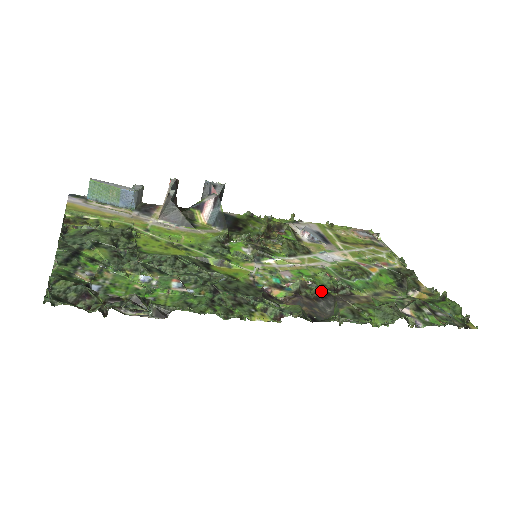
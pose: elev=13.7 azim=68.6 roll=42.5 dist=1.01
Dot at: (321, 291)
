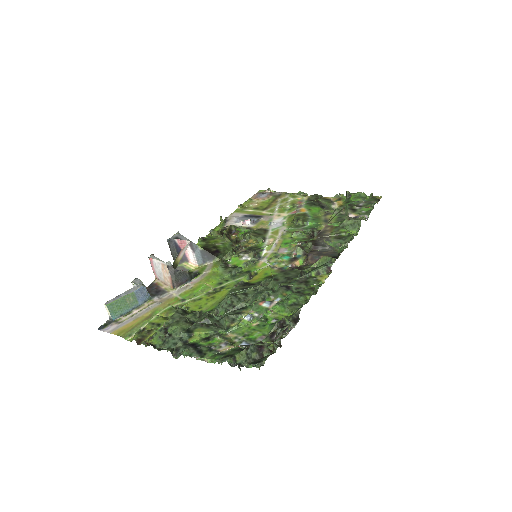
Dot at: occluded
